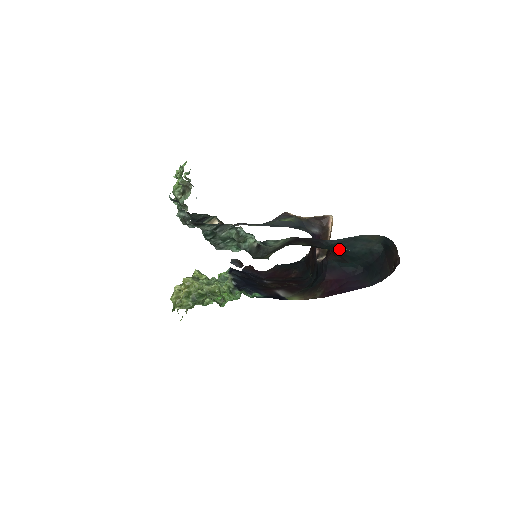
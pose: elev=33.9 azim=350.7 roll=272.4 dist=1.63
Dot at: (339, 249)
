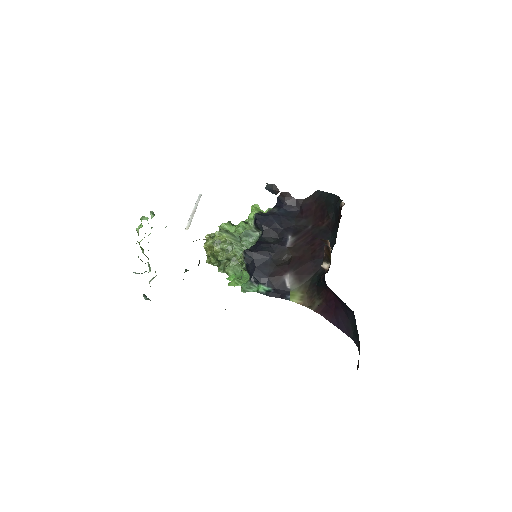
Dot at: occluded
